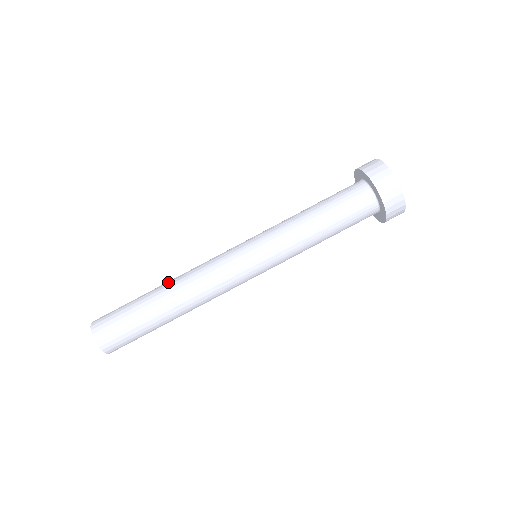
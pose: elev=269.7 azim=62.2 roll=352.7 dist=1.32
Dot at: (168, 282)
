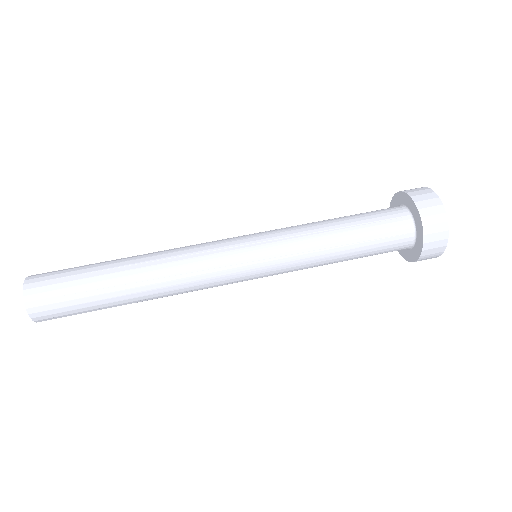
Dot at: occluded
